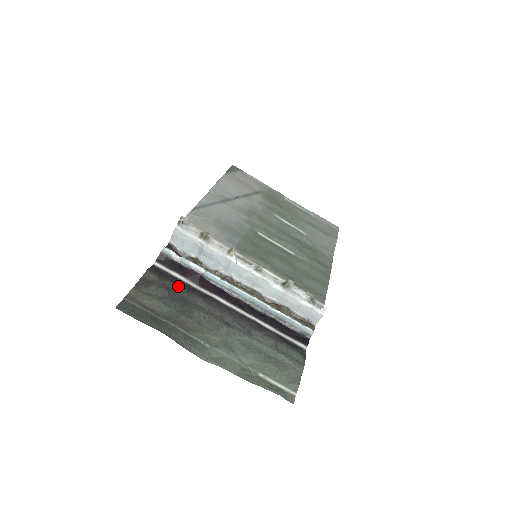
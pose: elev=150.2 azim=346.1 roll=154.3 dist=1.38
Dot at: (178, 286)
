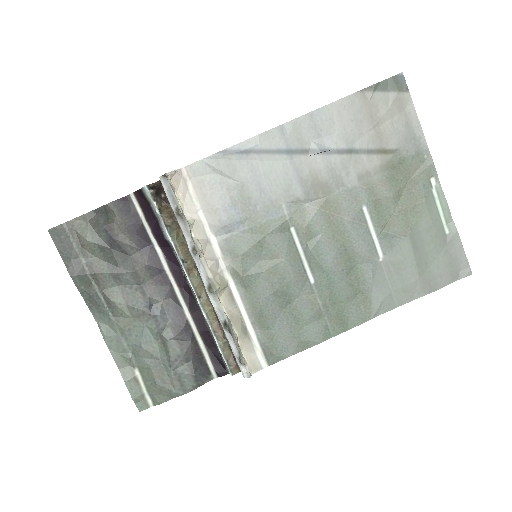
Dot at: (132, 238)
